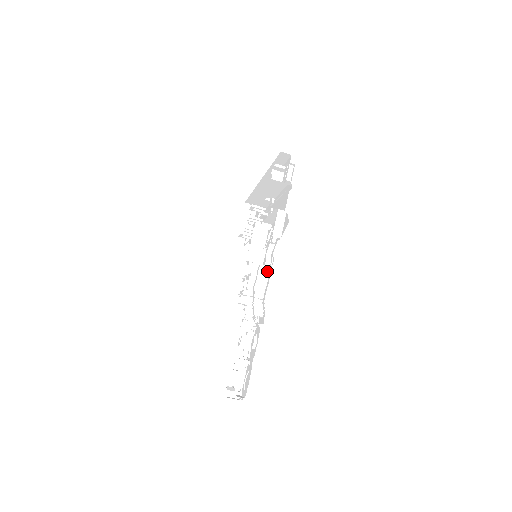
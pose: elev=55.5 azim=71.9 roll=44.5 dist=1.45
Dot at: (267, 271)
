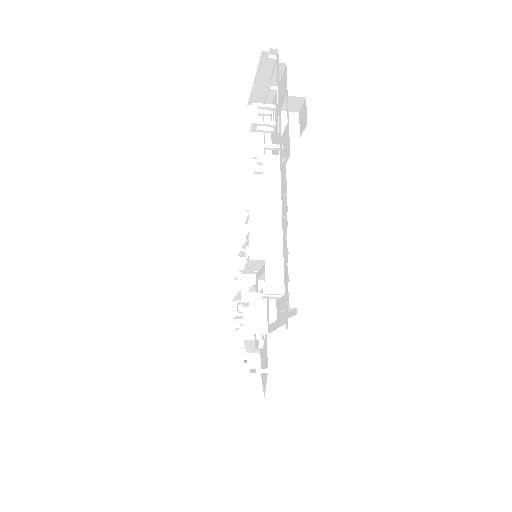
Dot at: occluded
